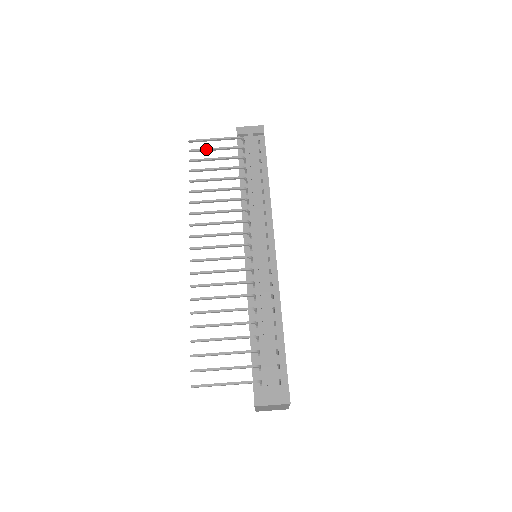
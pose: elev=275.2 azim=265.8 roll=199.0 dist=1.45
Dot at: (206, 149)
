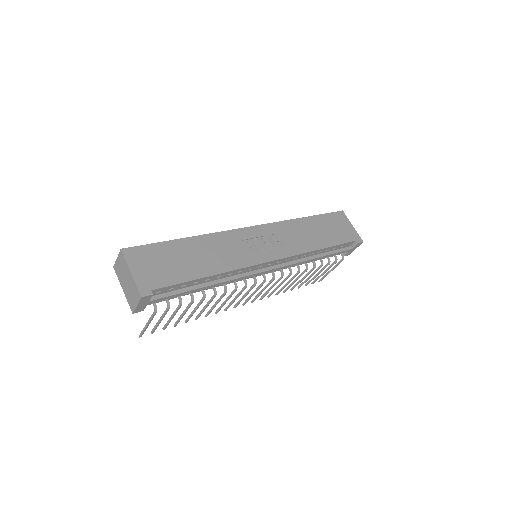
Dot at: (157, 326)
